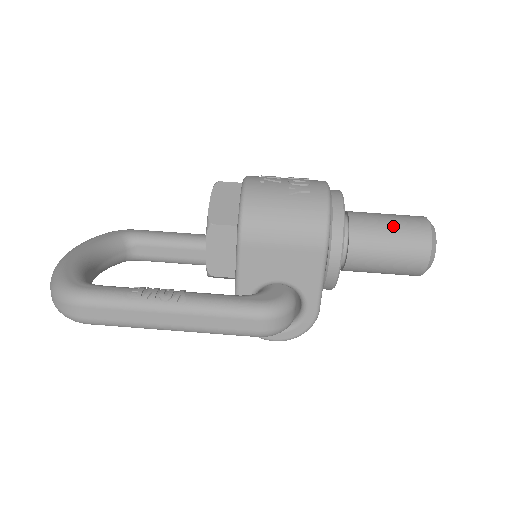
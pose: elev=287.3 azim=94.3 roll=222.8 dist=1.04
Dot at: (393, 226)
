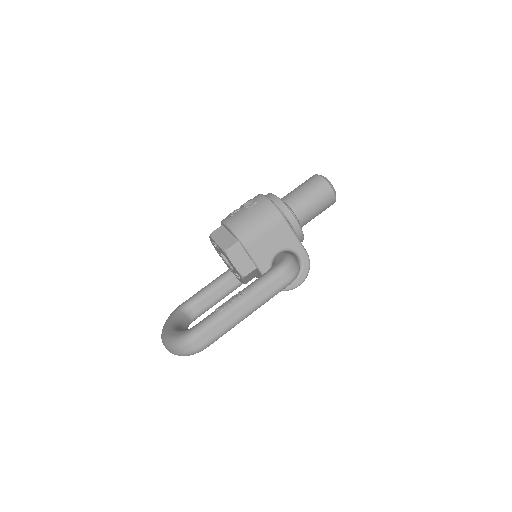
Dot at: (304, 188)
